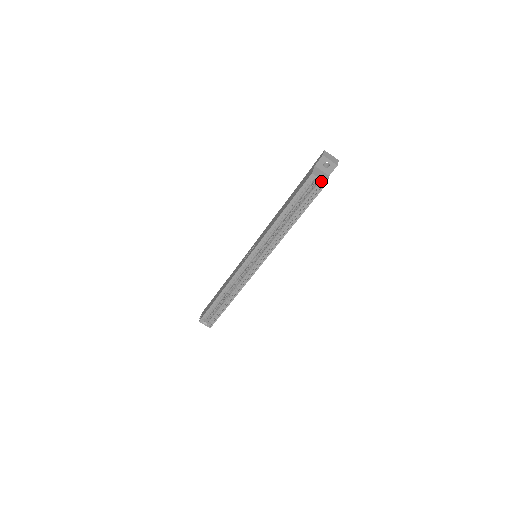
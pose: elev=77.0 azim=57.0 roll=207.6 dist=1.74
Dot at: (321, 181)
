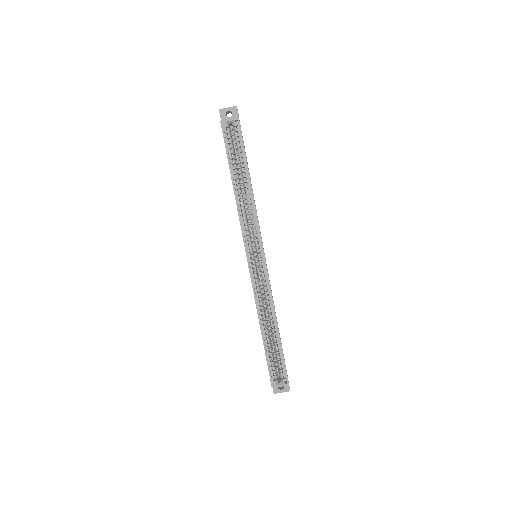
Dot at: (233, 120)
